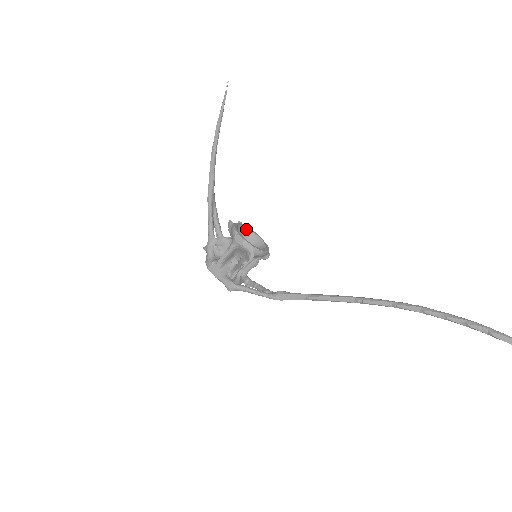
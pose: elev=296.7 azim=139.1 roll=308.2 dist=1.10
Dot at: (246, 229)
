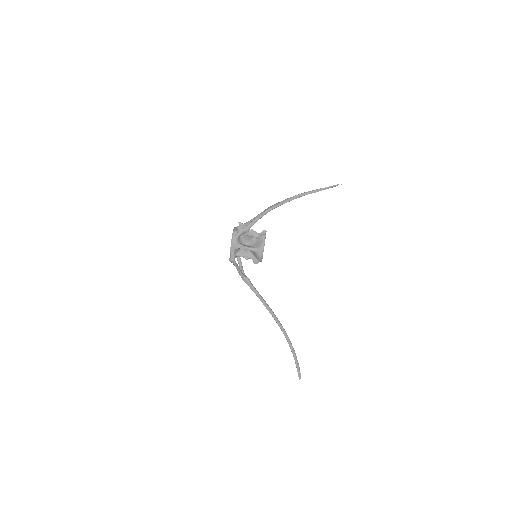
Dot at: occluded
